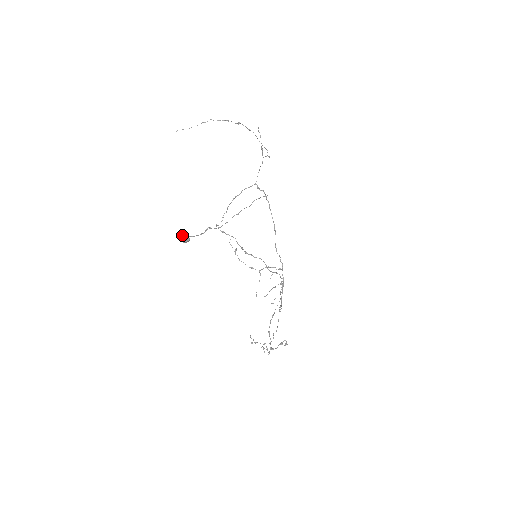
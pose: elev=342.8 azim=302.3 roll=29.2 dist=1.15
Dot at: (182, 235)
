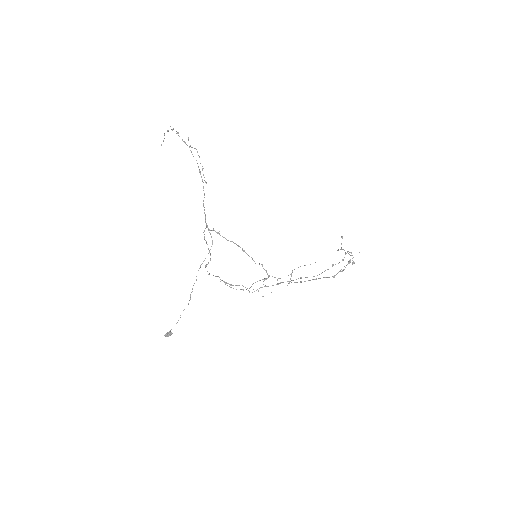
Dot at: (166, 335)
